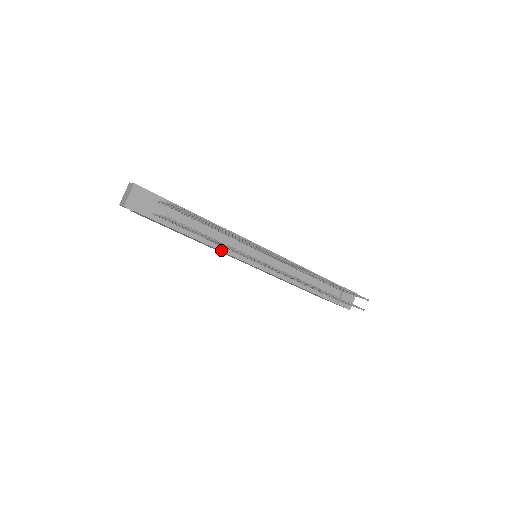
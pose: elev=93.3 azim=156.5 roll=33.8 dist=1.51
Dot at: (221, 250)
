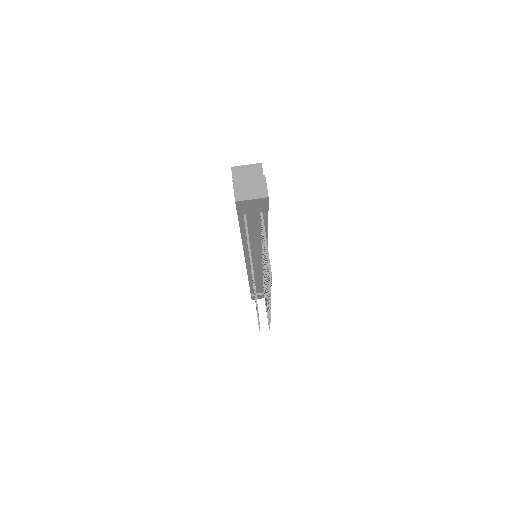
Dot at: (244, 249)
